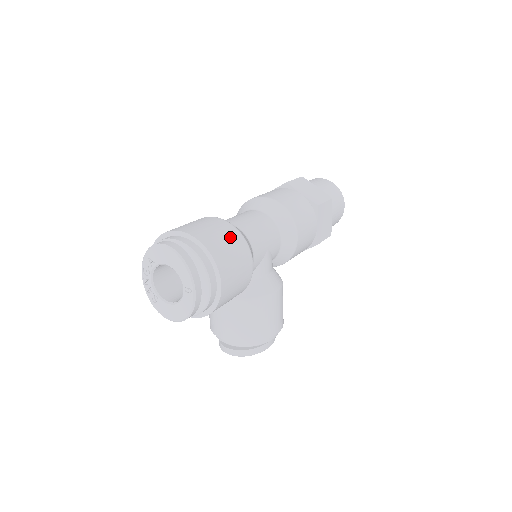
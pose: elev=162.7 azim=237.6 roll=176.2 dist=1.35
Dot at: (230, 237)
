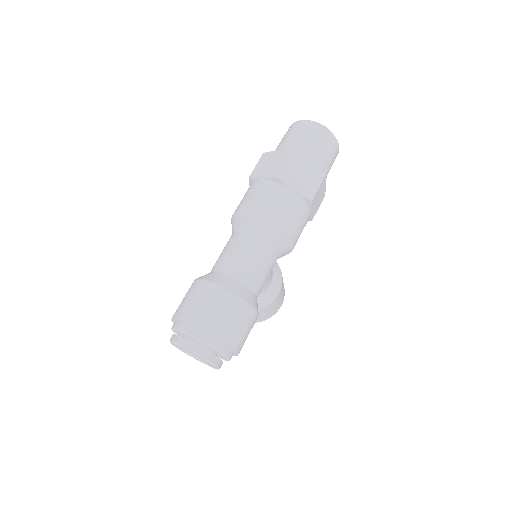
Dot at: (237, 314)
